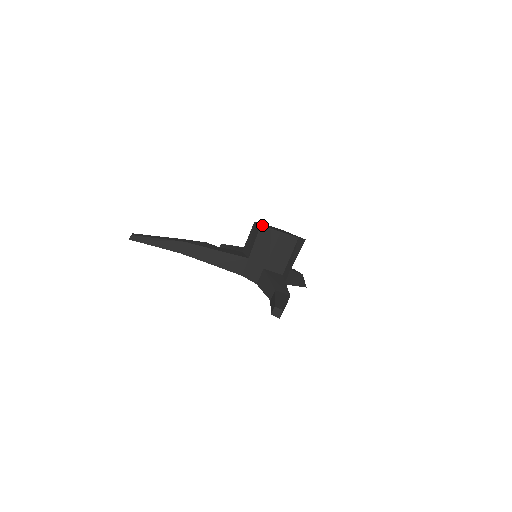
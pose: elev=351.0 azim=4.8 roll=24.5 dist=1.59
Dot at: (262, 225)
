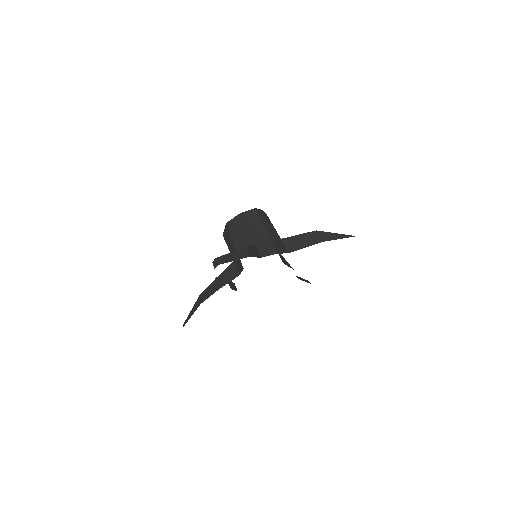
Dot at: occluded
